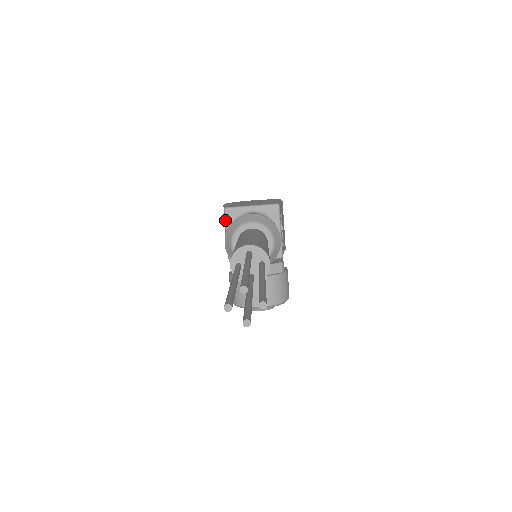
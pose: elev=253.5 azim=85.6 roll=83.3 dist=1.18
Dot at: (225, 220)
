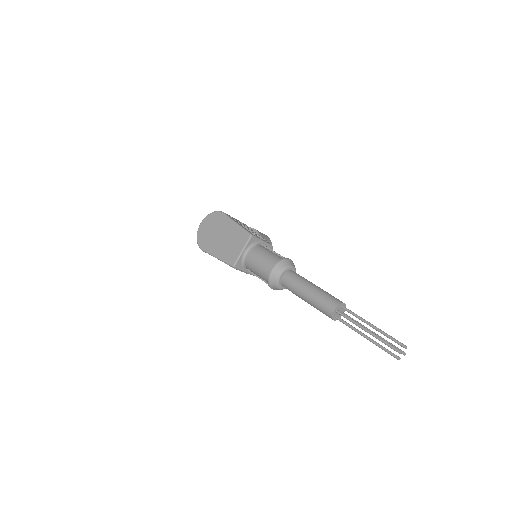
Dot at: occluded
